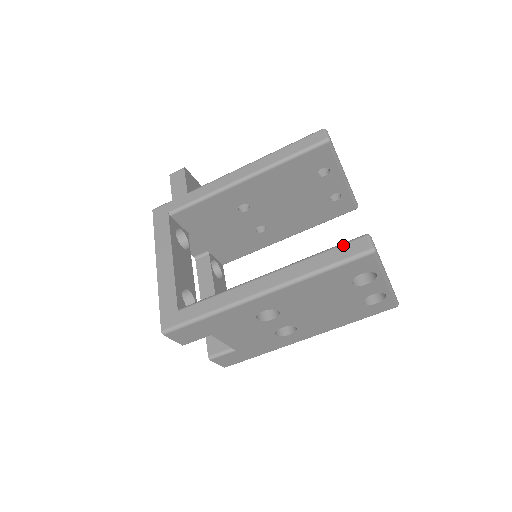
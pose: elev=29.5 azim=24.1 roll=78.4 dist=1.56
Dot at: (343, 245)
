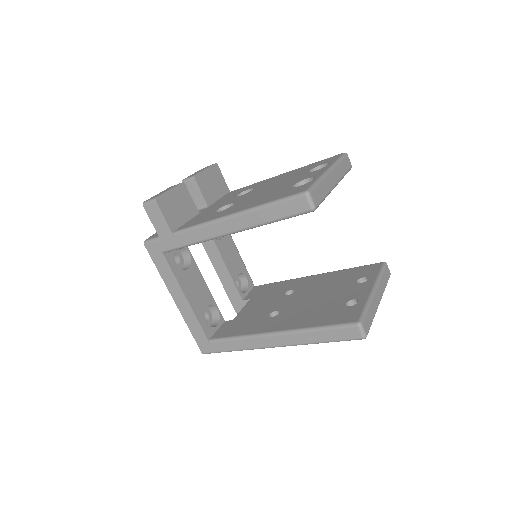
Dot at: (338, 329)
